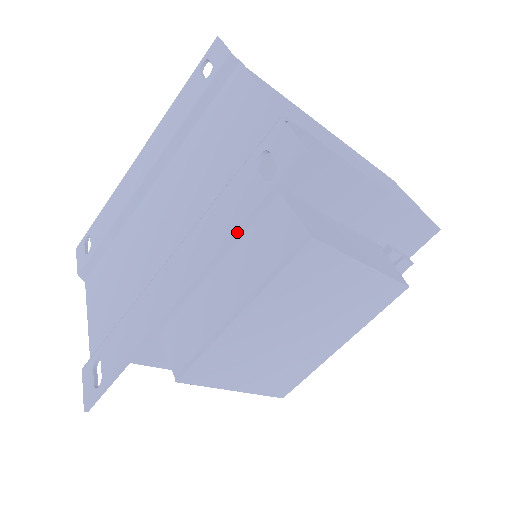
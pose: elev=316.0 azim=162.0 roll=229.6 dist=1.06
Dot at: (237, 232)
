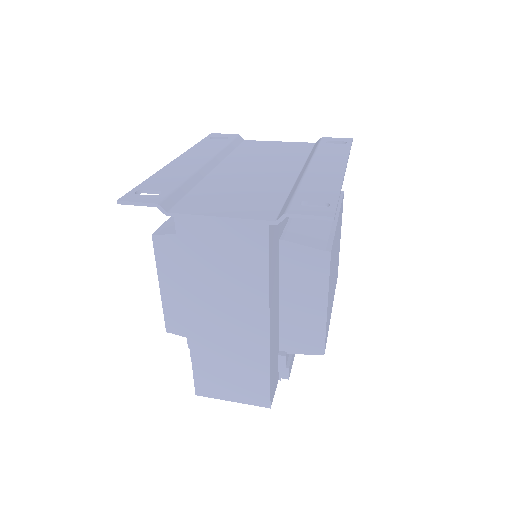
Dot at: occluded
